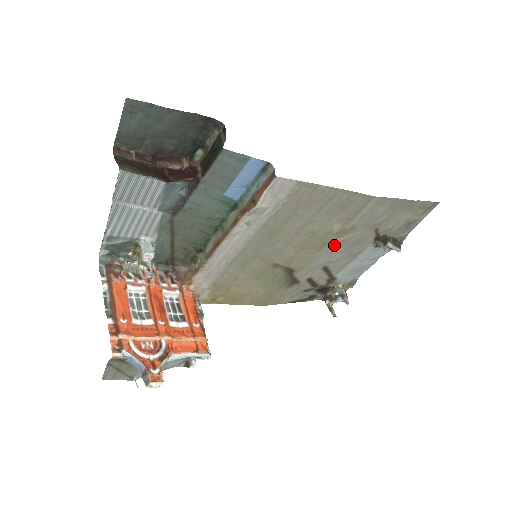
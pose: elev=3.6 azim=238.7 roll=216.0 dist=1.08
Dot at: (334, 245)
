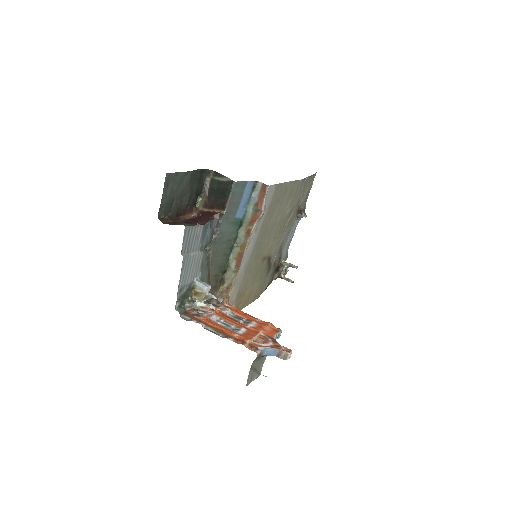
Dot at: (286, 226)
